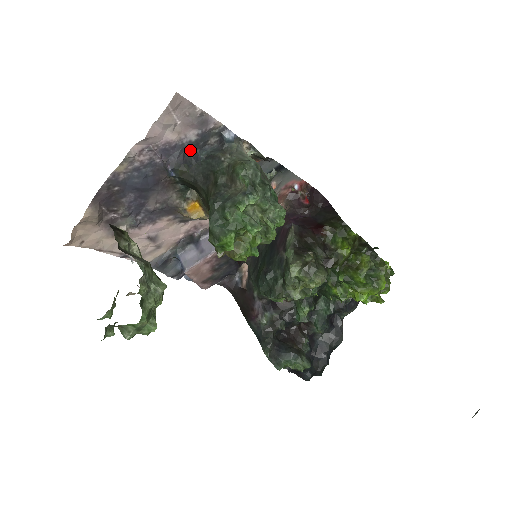
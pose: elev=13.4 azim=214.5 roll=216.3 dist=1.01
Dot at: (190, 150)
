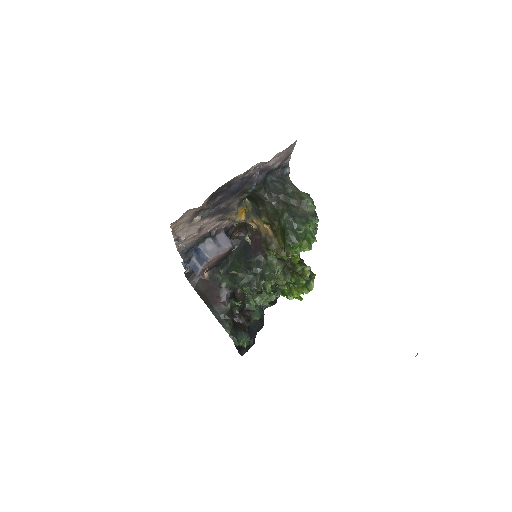
Dot at: (268, 173)
